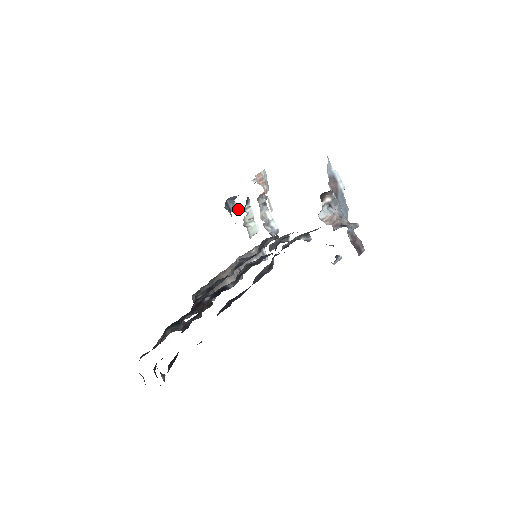
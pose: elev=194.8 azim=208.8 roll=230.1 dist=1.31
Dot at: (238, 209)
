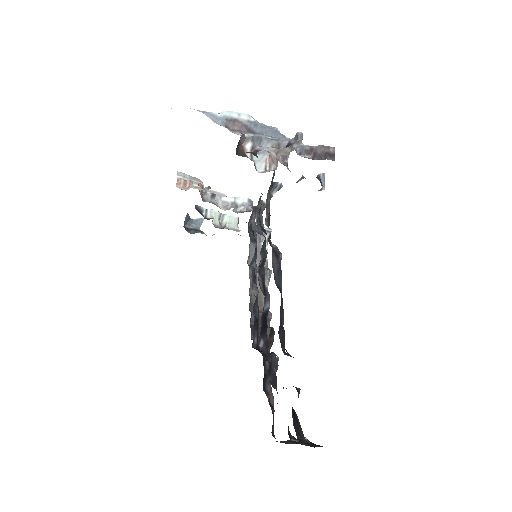
Dot at: (202, 220)
